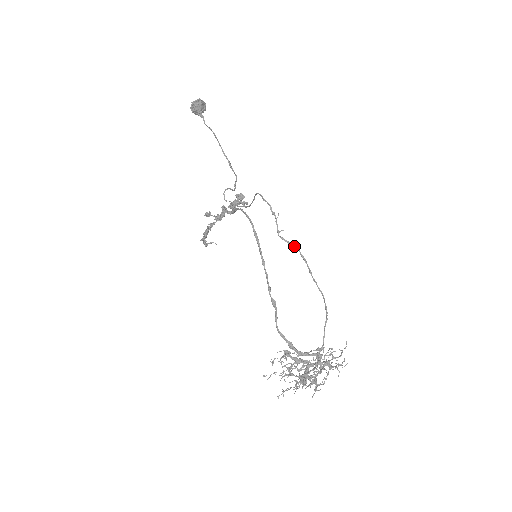
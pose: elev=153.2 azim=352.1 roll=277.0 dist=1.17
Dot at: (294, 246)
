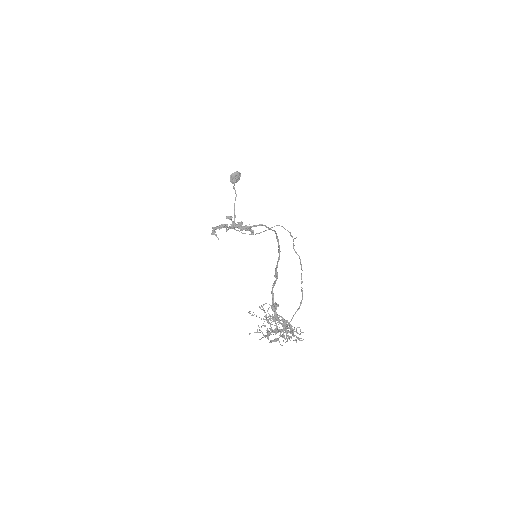
Dot at: occluded
